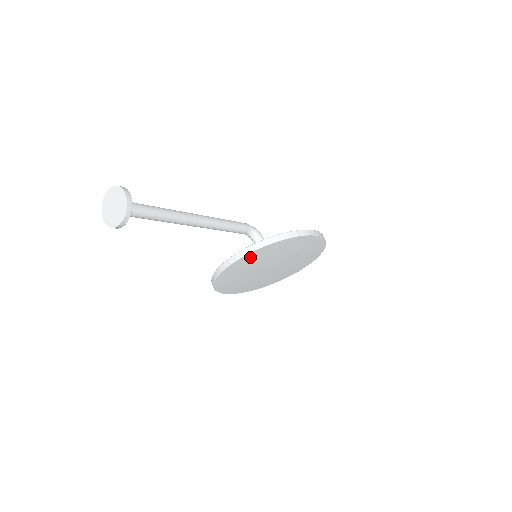
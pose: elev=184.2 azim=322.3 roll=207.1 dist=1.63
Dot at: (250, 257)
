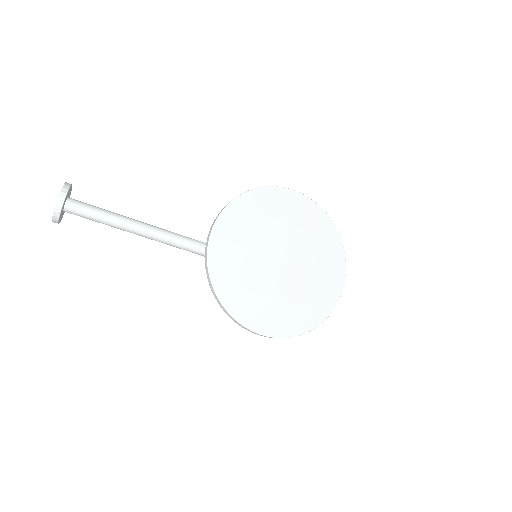
Dot at: (228, 223)
